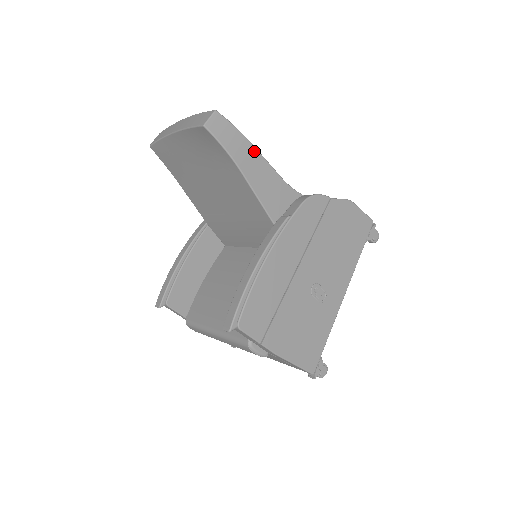
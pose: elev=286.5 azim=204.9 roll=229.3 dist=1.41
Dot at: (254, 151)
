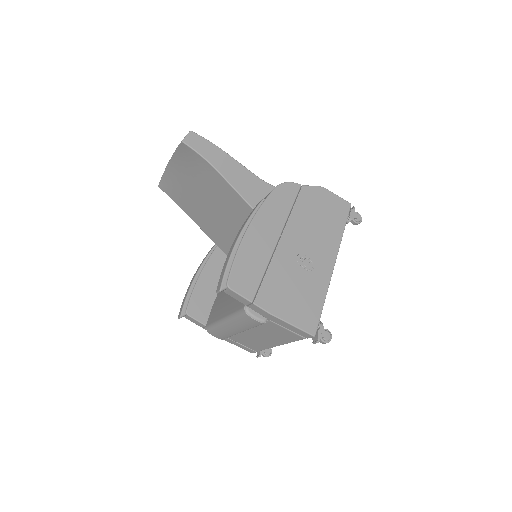
Dot at: (227, 156)
